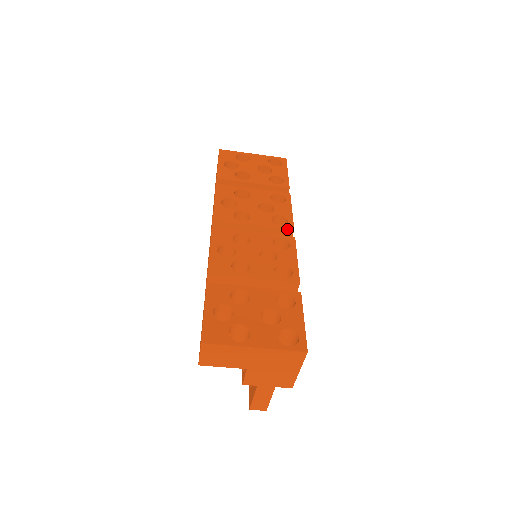
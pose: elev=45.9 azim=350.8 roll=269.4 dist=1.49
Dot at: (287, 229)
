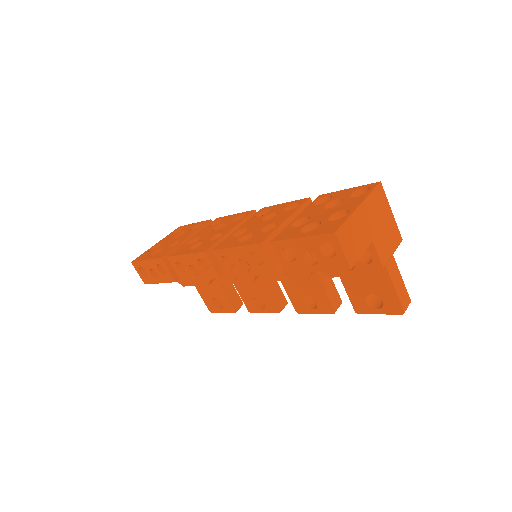
Dot at: (251, 213)
